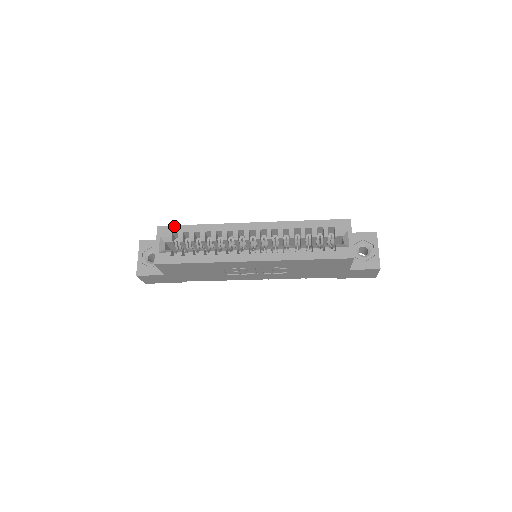
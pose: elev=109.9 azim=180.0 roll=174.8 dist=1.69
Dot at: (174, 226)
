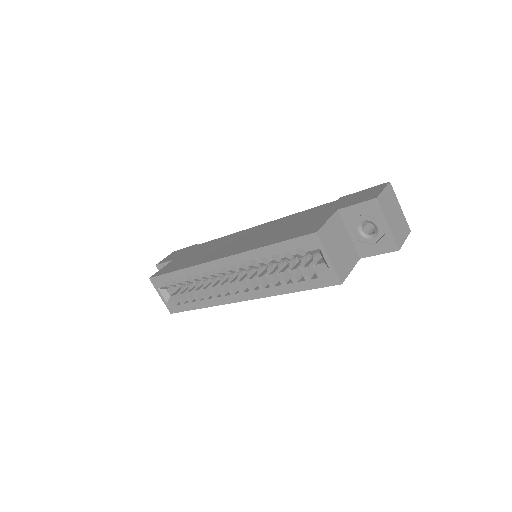
Dot at: (160, 276)
